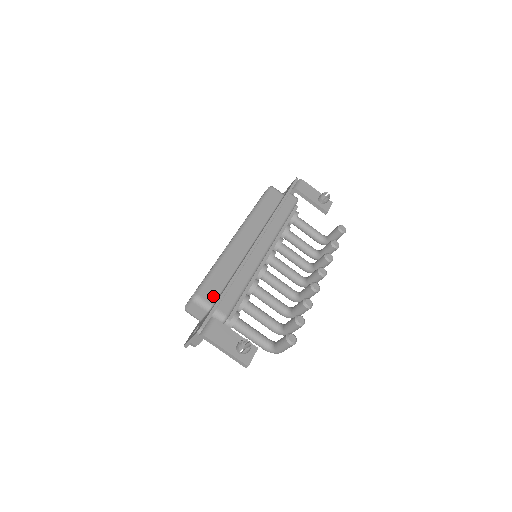
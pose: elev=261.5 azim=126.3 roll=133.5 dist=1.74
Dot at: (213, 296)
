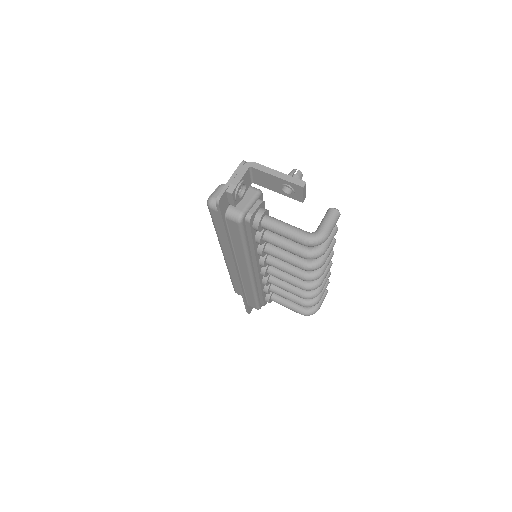
Dot at: occluded
